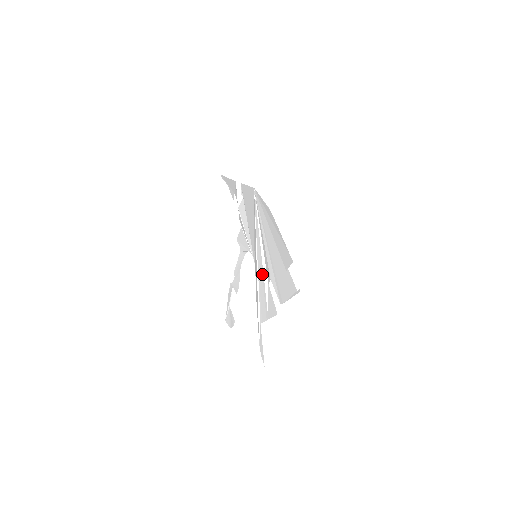
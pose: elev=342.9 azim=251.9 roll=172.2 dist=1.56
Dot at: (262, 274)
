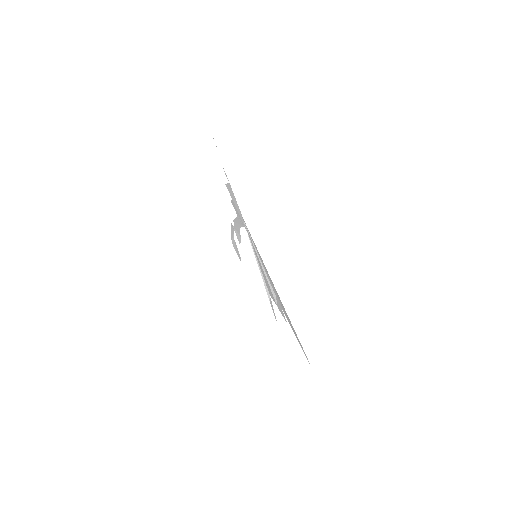
Dot at: occluded
